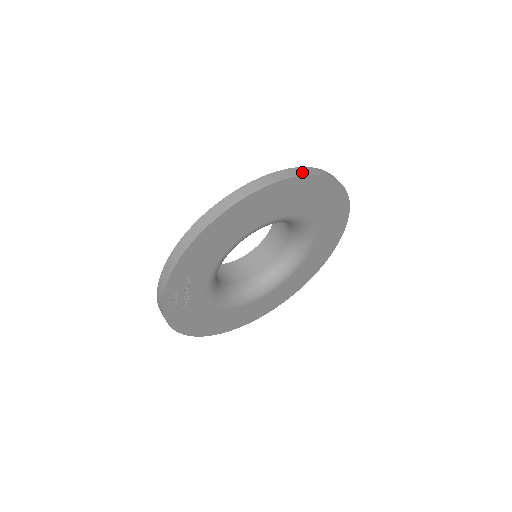
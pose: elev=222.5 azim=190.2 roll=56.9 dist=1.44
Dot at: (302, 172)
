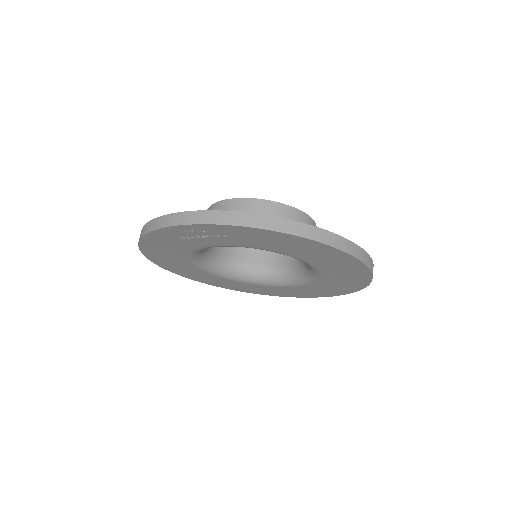
Dot at: occluded
